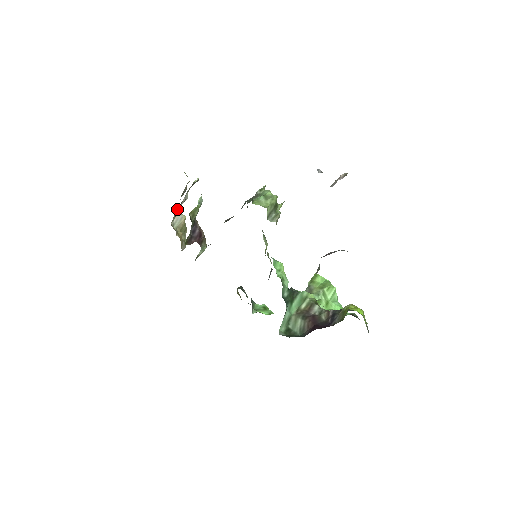
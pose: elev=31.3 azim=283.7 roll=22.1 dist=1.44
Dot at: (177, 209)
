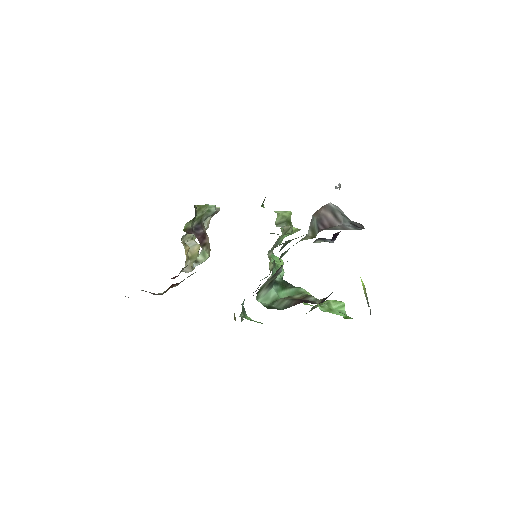
Dot at: occluded
